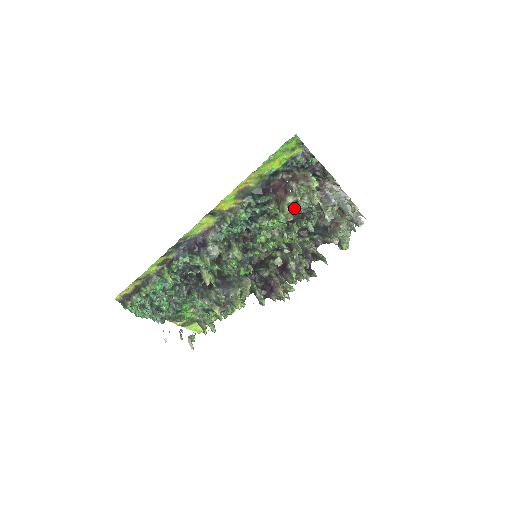
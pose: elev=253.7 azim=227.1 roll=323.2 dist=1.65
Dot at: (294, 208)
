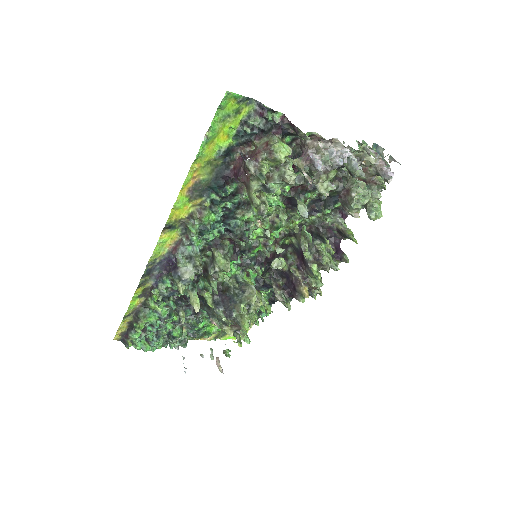
Dot at: occluded
